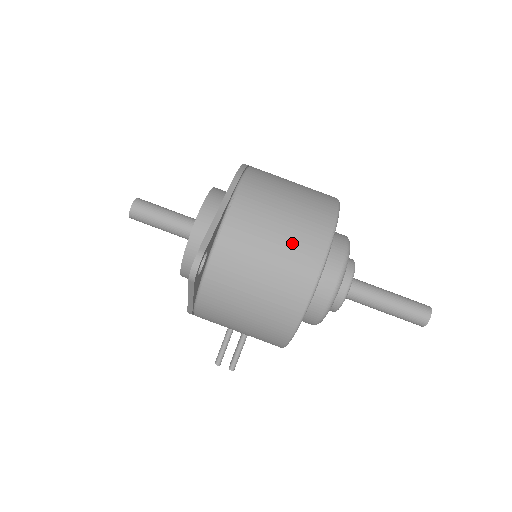
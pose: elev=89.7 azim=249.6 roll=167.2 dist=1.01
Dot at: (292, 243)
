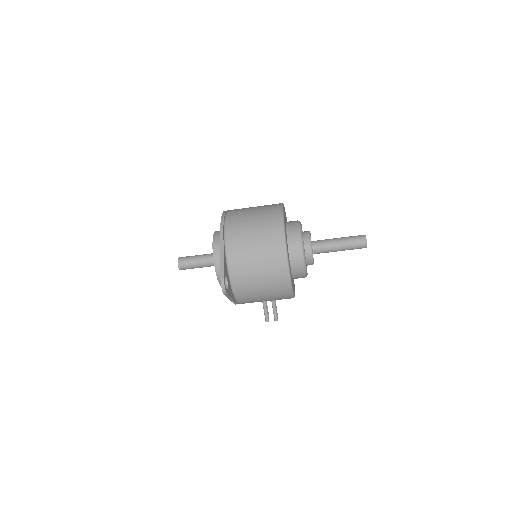
Dot at: (265, 249)
